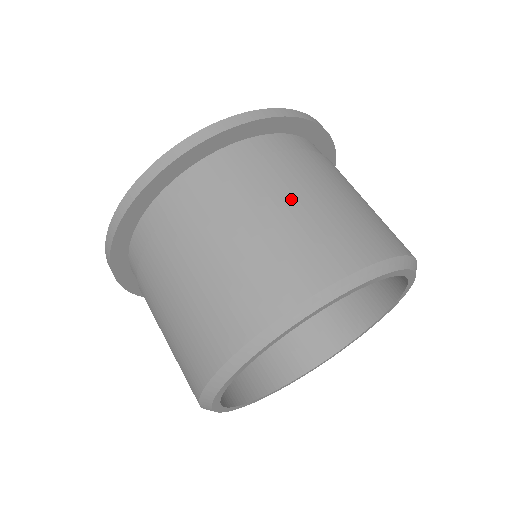
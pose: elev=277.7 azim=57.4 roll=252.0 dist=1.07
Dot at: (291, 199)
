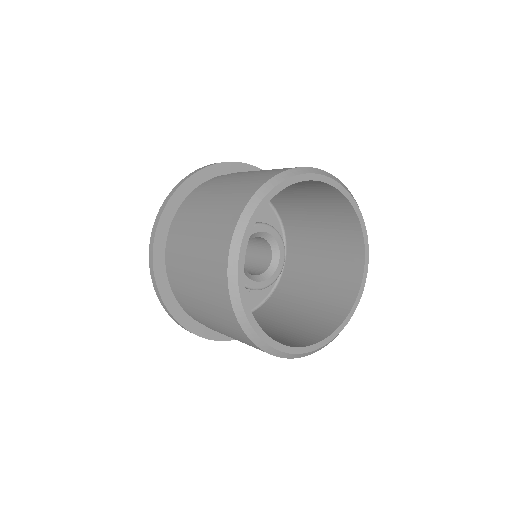
Dot at: (197, 230)
